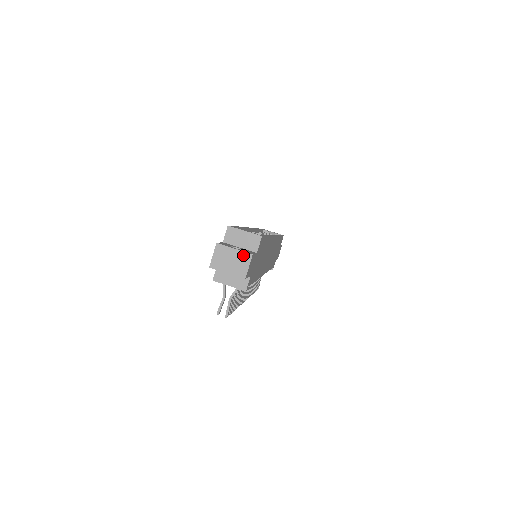
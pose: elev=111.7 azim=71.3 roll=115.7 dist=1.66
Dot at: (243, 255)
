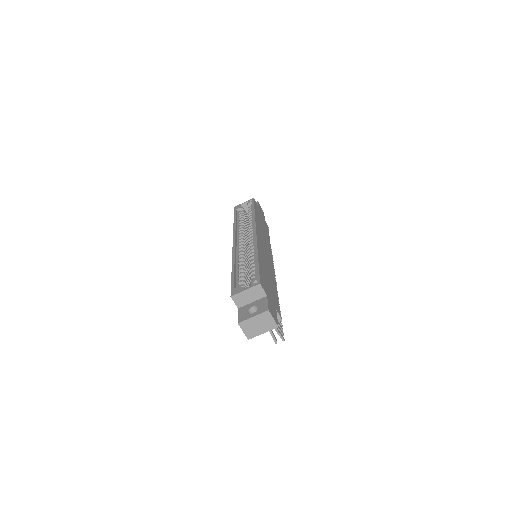
Dot at: (263, 316)
